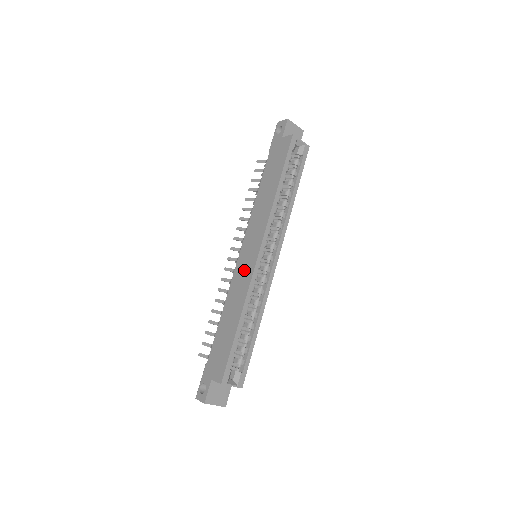
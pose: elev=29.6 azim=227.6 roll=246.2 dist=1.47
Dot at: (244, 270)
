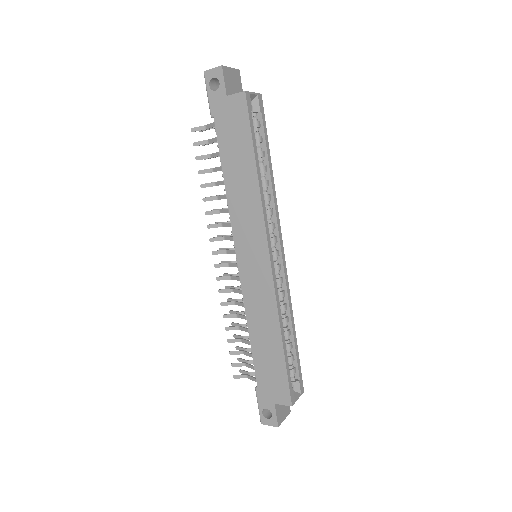
Dot at: (257, 282)
